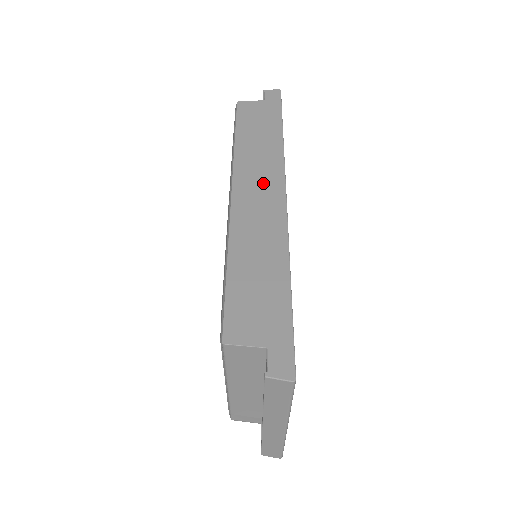
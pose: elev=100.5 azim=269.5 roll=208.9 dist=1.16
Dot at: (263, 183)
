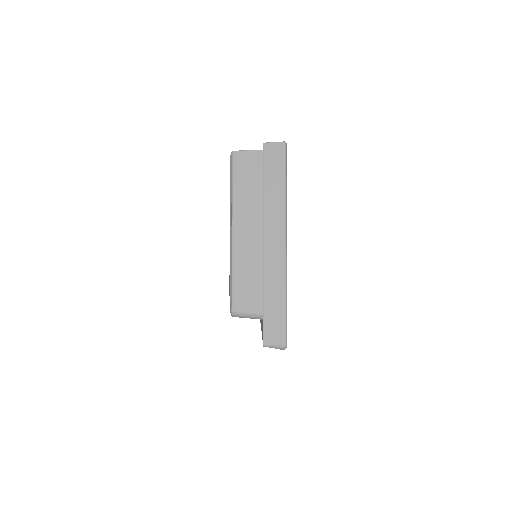
Dot at: occluded
